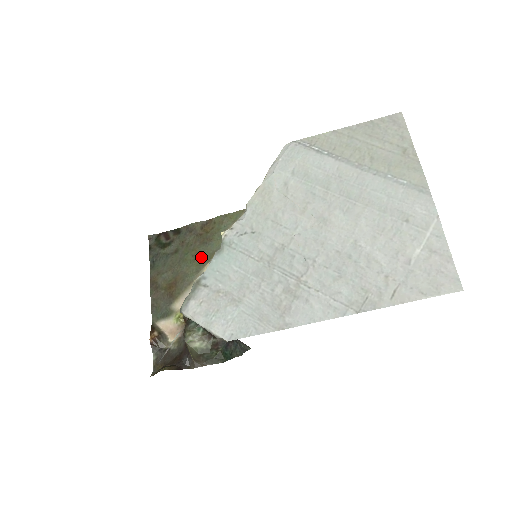
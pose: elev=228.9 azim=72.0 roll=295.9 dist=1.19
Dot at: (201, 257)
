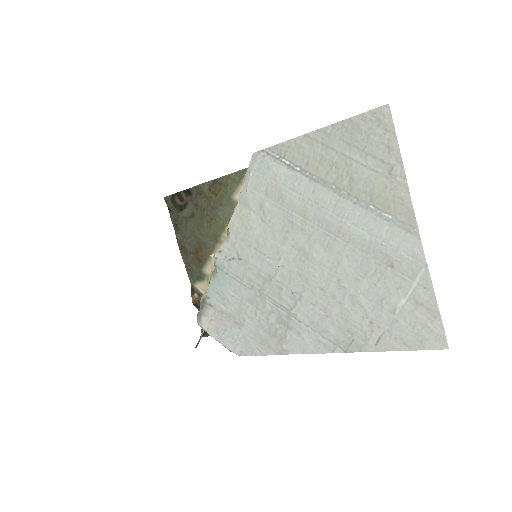
Dot at: (216, 224)
